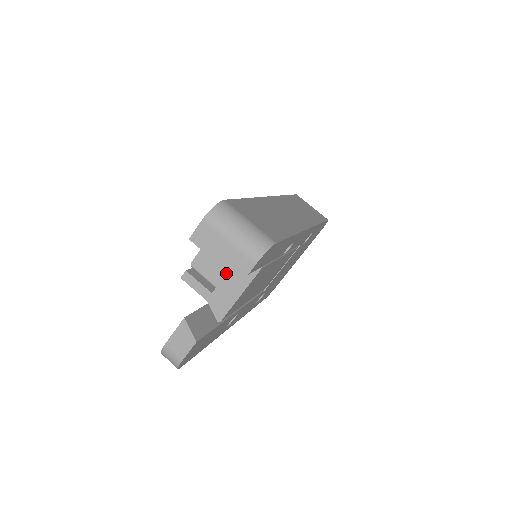
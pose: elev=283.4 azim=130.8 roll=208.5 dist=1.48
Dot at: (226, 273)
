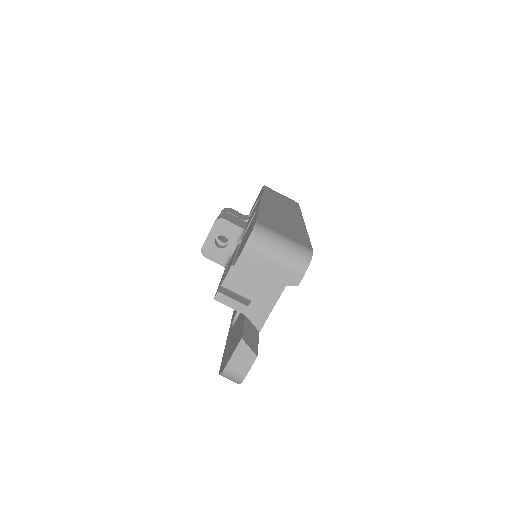
Dot at: (259, 285)
